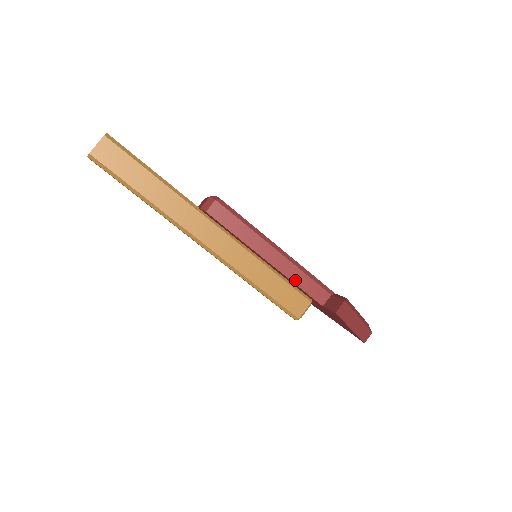
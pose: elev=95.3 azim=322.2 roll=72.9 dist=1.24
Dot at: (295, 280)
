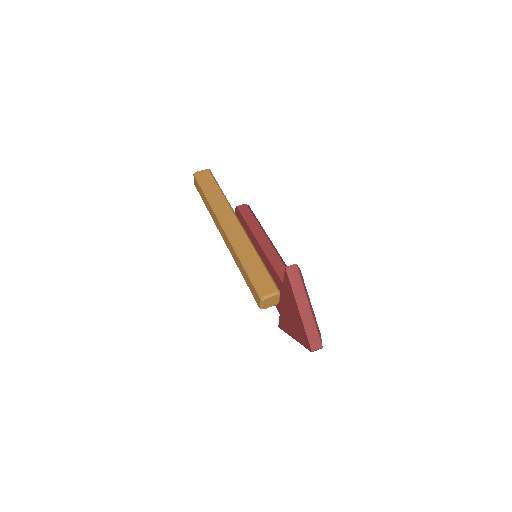
Dot at: (271, 260)
